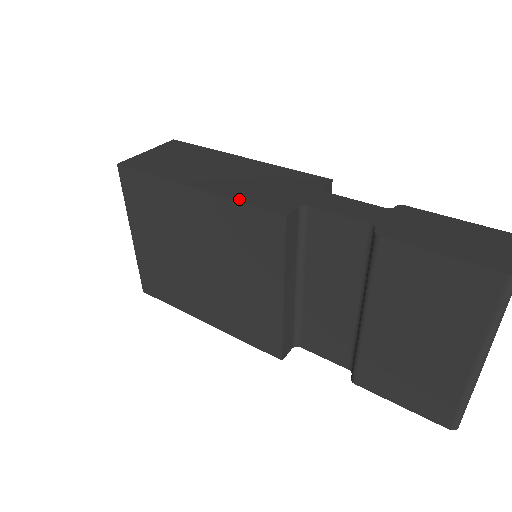
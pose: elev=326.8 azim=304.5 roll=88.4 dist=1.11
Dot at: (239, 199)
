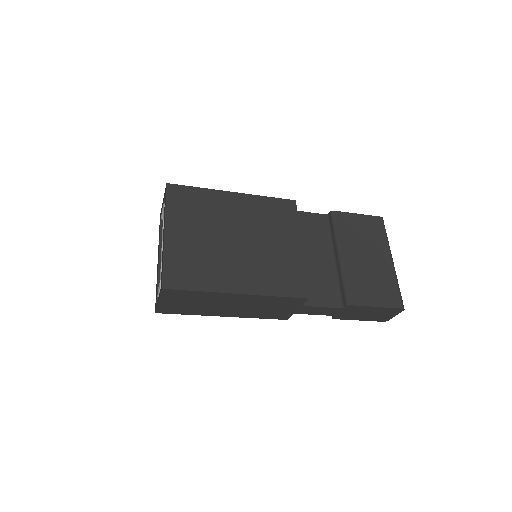
Dot at: (265, 198)
